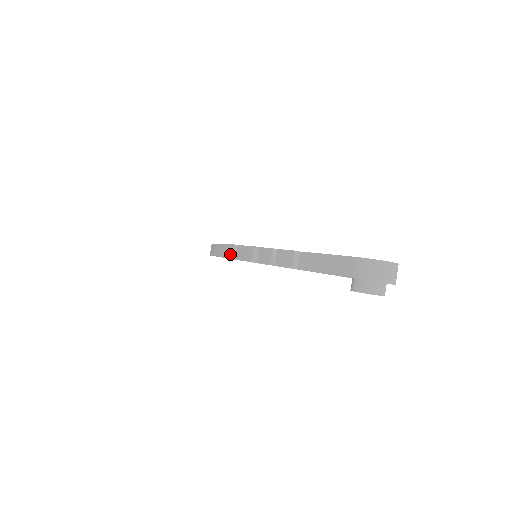
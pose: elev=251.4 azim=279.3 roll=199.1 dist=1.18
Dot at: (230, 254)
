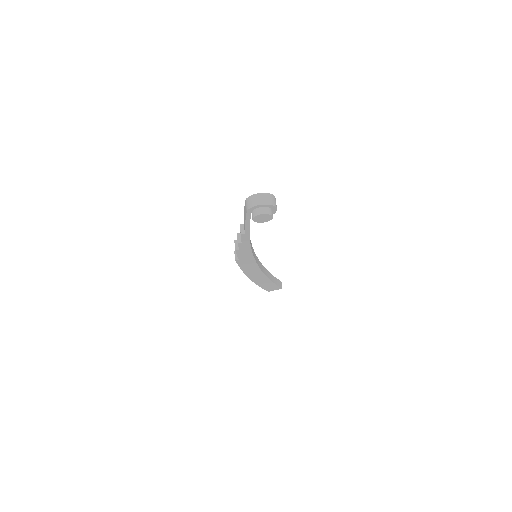
Dot at: (235, 258)
